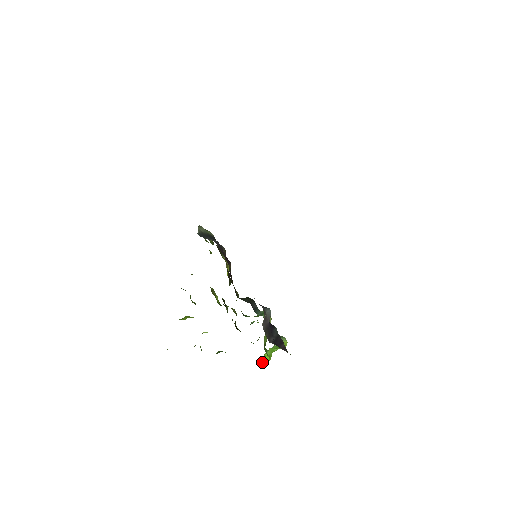
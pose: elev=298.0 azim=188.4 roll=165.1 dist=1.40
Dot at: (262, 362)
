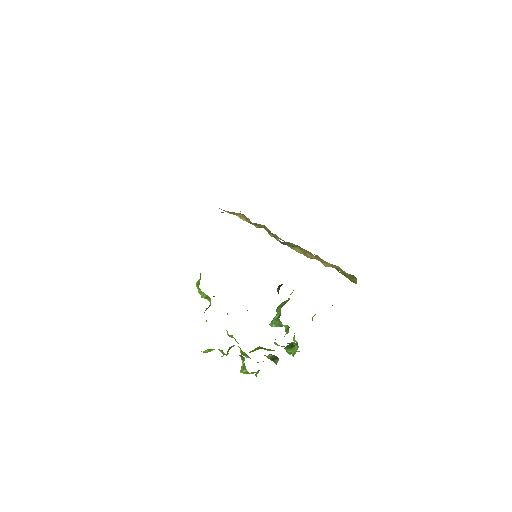
Dot at: occluded
